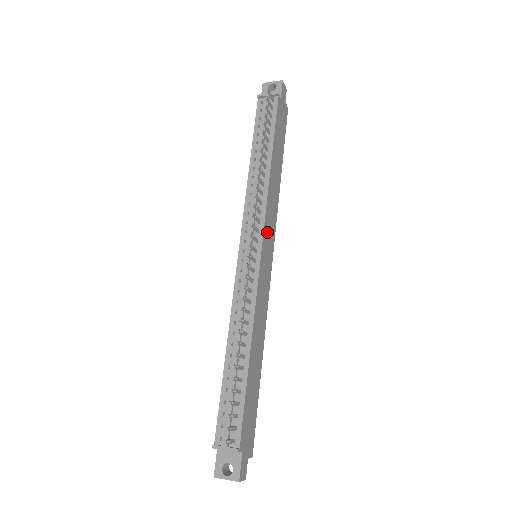
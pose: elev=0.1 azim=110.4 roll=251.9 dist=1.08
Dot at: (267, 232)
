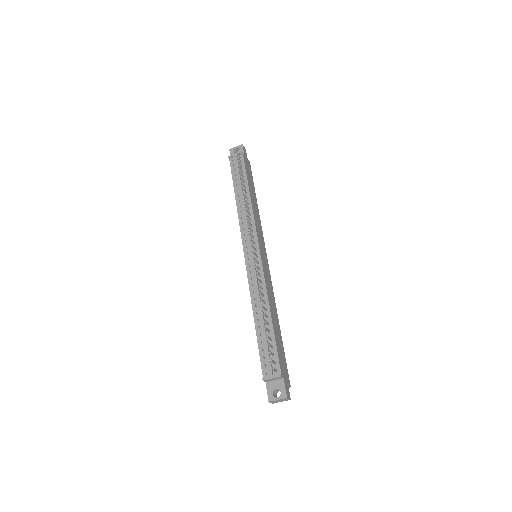
Dot at: (259, 238)
